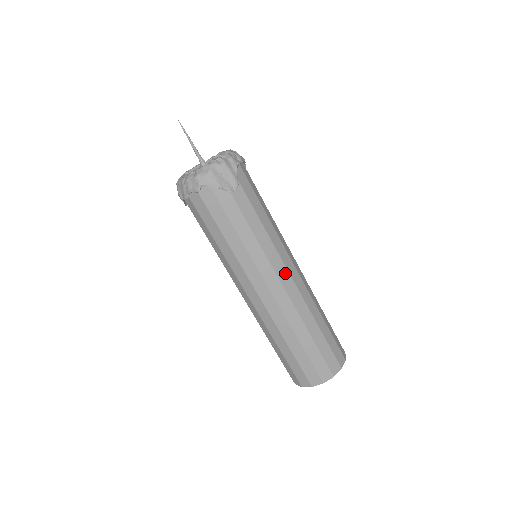
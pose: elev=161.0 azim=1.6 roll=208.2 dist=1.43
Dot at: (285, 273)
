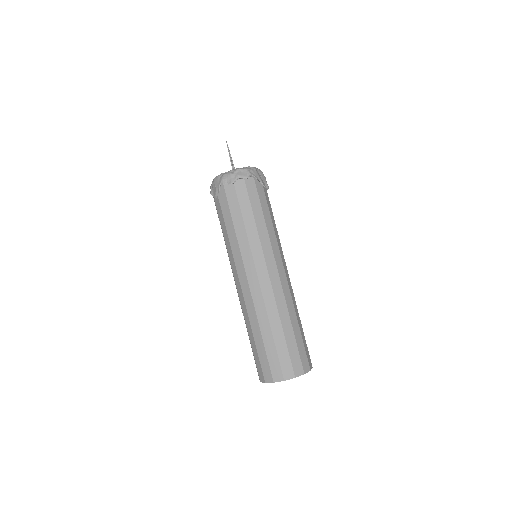
Dot at: (285, 266)
